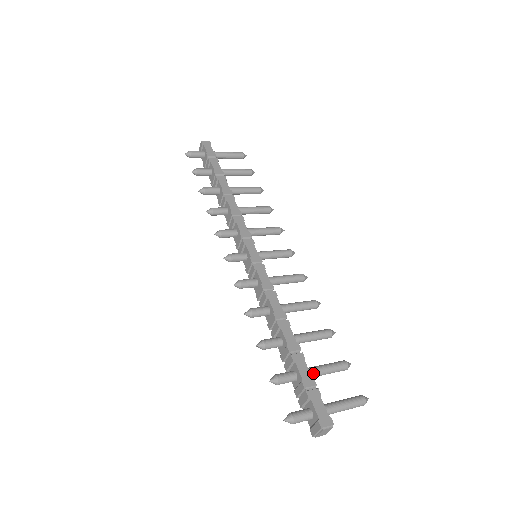
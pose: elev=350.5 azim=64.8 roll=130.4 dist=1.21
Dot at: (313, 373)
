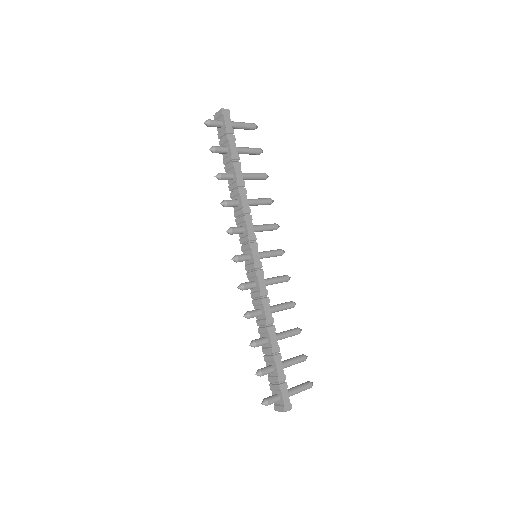
Dot at: (284, 367)
